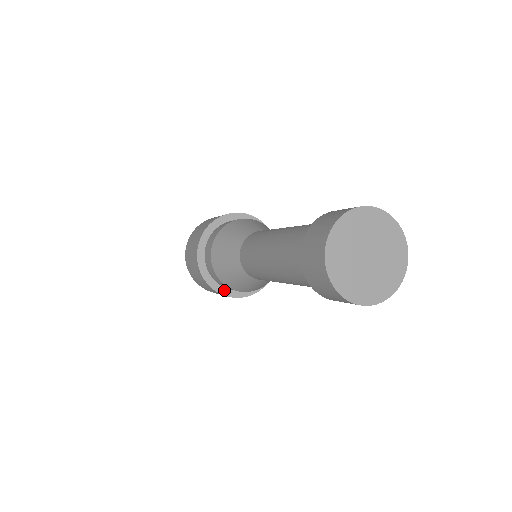
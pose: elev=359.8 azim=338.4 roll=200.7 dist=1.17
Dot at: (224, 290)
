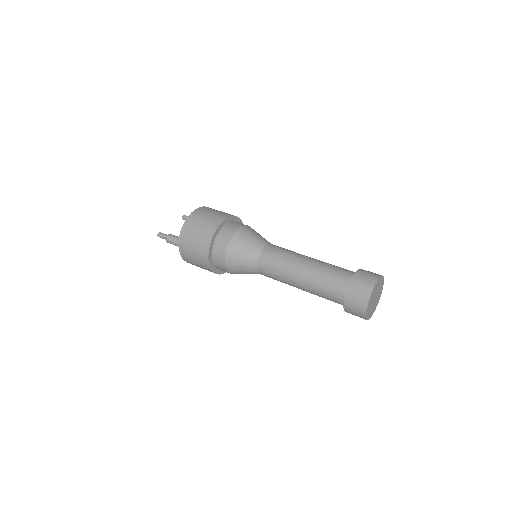
Dot at: occluded
